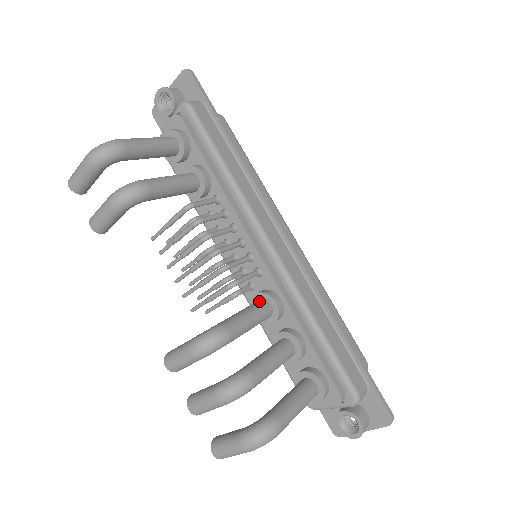
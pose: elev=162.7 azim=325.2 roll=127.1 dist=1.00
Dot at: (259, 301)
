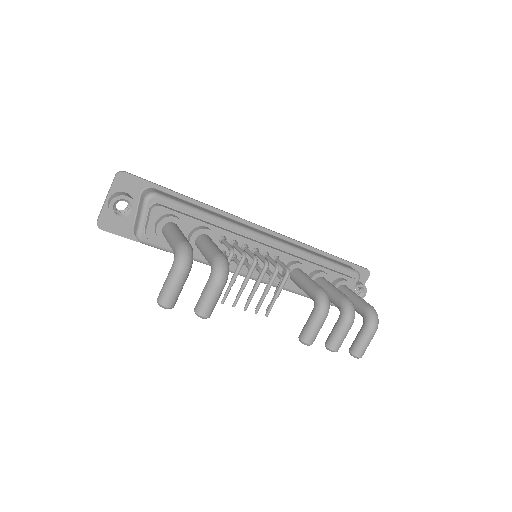
Dot at: (294, 272)
